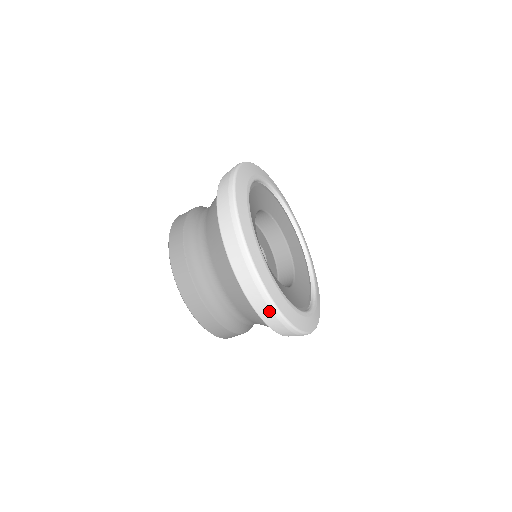
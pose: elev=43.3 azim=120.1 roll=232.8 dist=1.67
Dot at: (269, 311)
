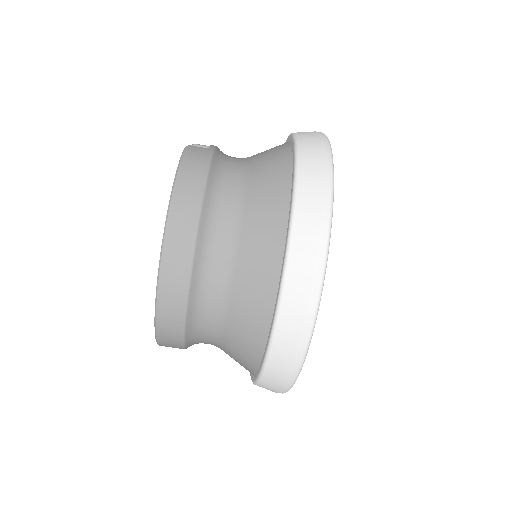
Dot at: (287, 369)
